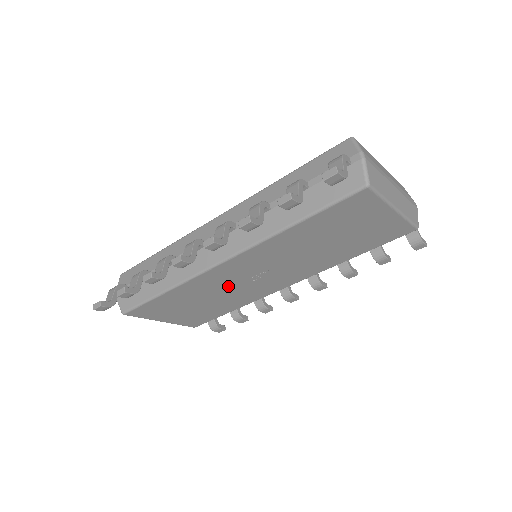
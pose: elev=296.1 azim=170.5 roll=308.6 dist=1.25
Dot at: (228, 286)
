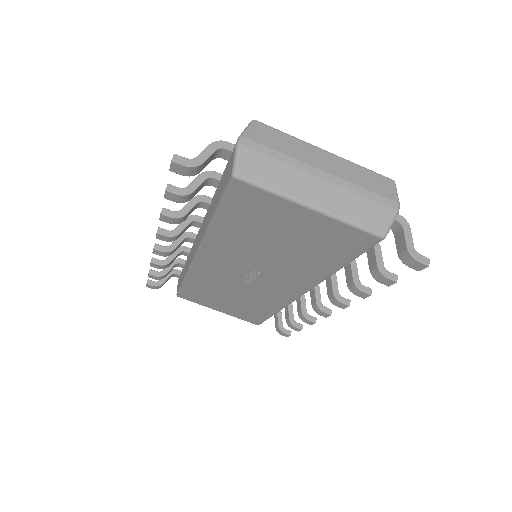
Dot at: (233, 283)
